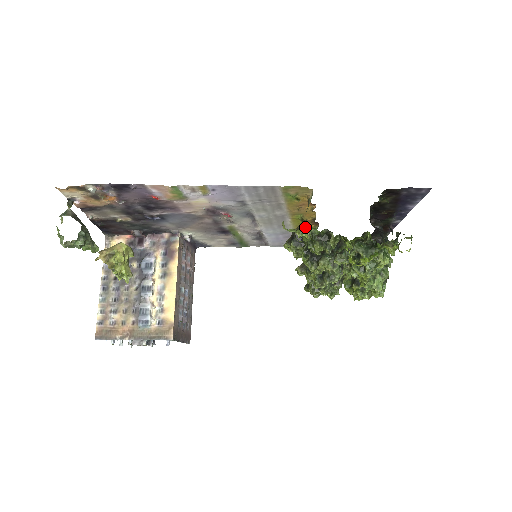
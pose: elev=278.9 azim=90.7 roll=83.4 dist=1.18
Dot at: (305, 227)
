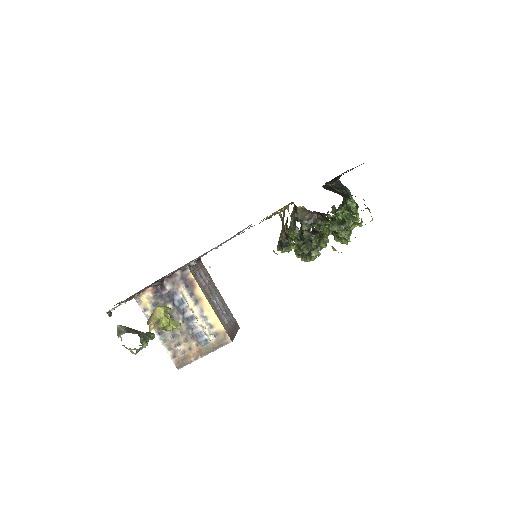
Dot at: (287, 236)
